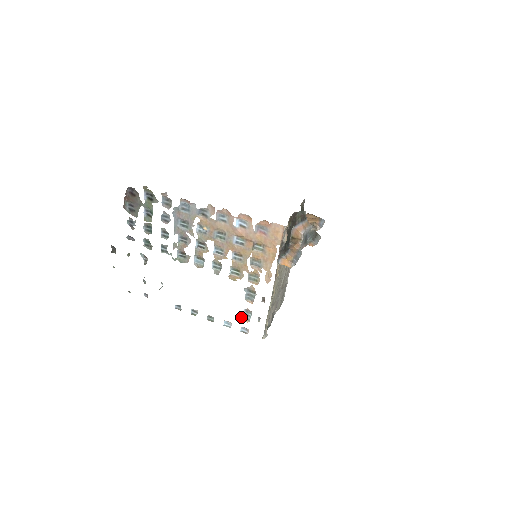
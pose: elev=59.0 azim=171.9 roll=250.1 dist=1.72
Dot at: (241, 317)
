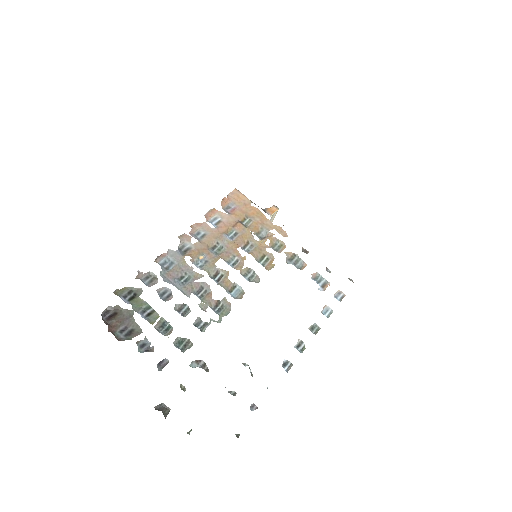
Dot at: (321, 289)
